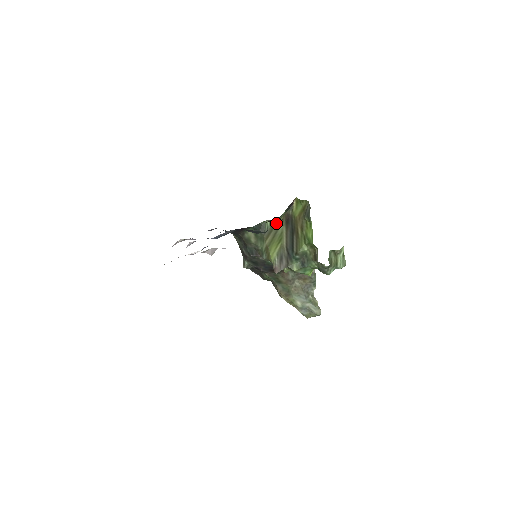
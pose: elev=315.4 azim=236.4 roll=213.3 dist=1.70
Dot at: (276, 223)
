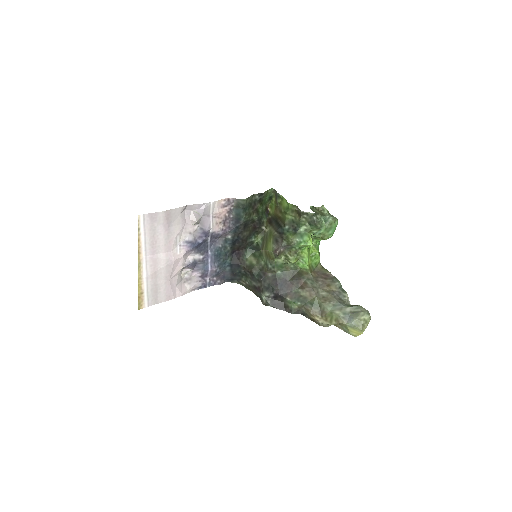
Dot at: (264, 233)
